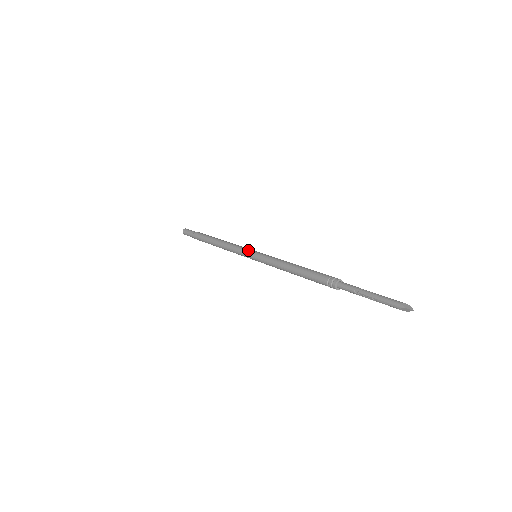
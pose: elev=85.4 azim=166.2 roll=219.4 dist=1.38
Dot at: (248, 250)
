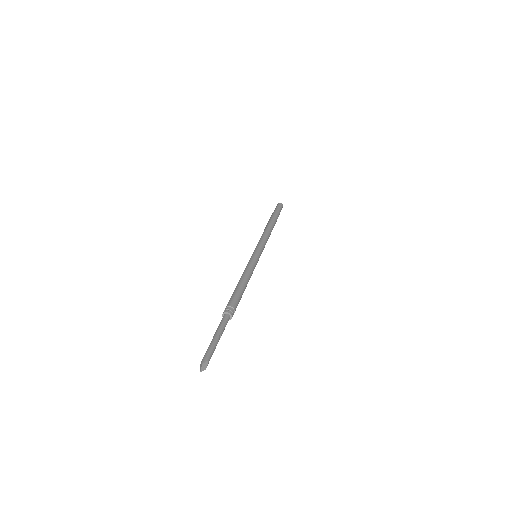
Dot at: (254, 250)
